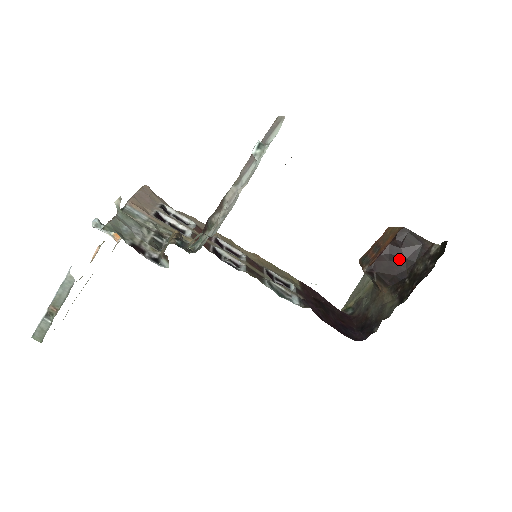
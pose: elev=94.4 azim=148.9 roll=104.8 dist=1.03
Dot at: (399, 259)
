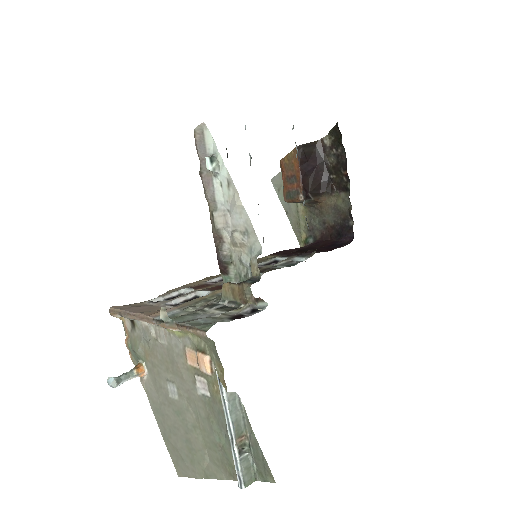
Dot at: (314, 169)
